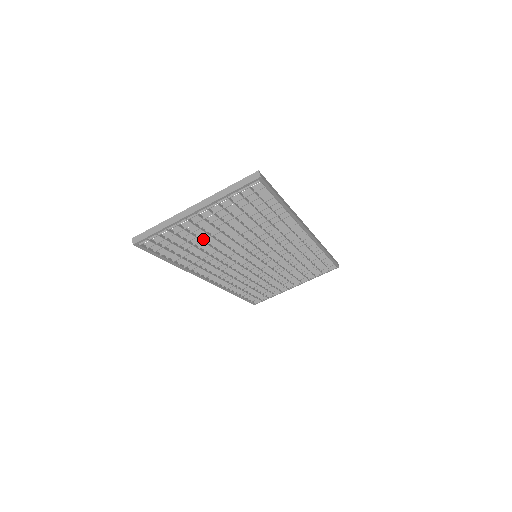
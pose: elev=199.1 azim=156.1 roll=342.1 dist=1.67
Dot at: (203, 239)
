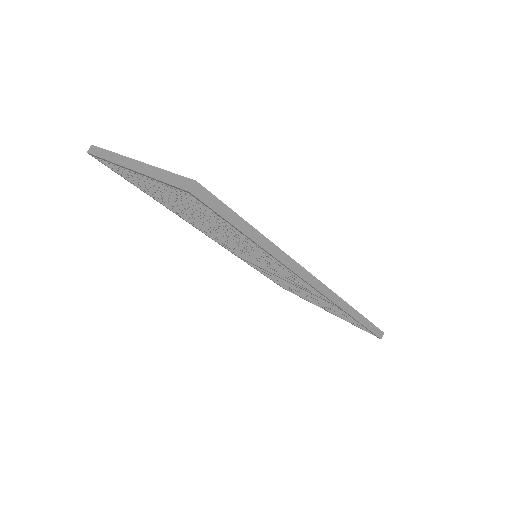
Dot at: (169, 200)
